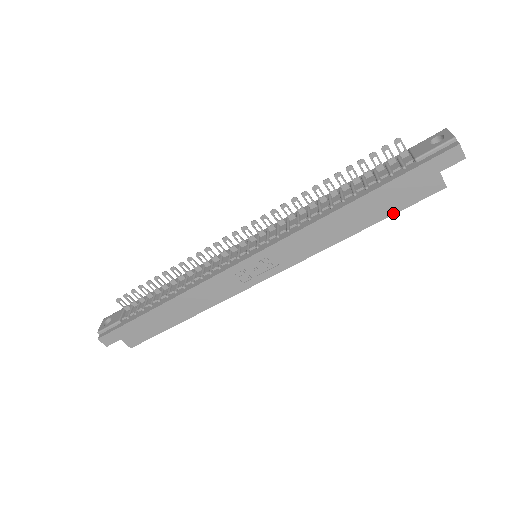
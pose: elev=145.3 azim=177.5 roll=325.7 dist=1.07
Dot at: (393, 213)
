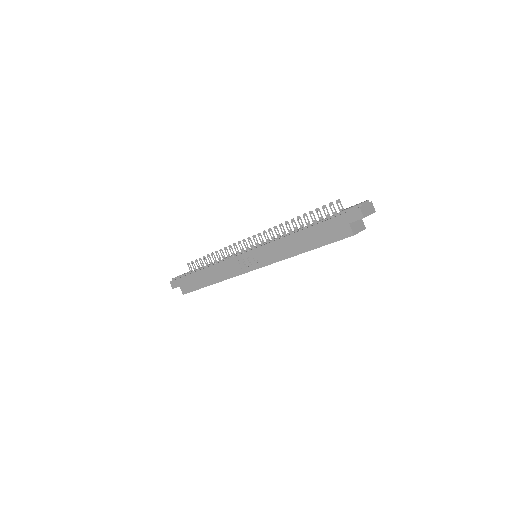
Dot at: (323, 245)
